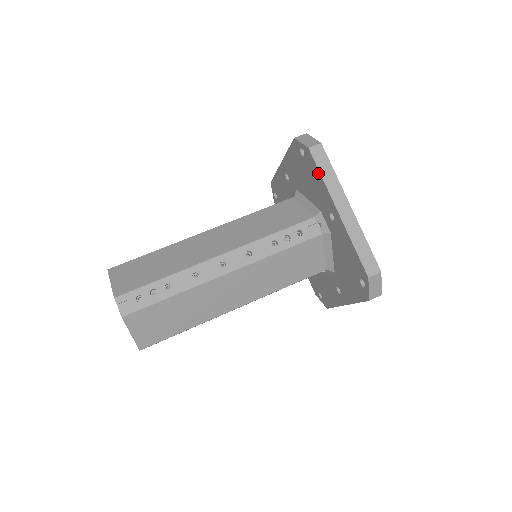
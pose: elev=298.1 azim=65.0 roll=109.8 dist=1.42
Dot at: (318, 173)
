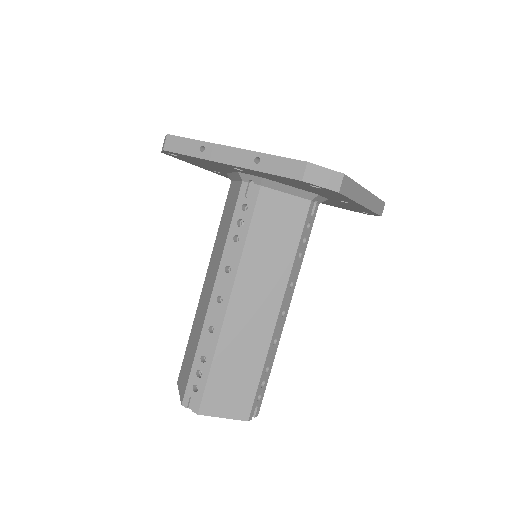
Dot at: occluded
